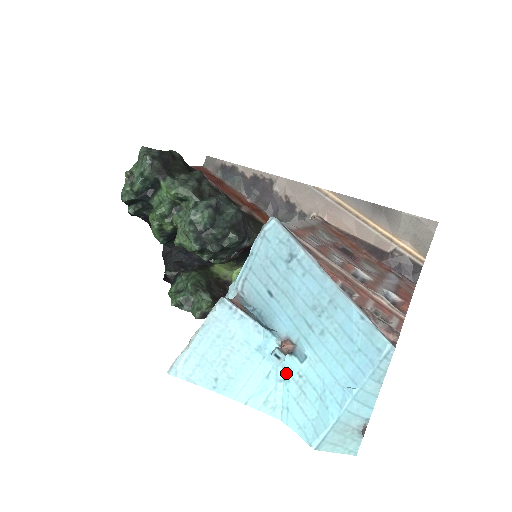
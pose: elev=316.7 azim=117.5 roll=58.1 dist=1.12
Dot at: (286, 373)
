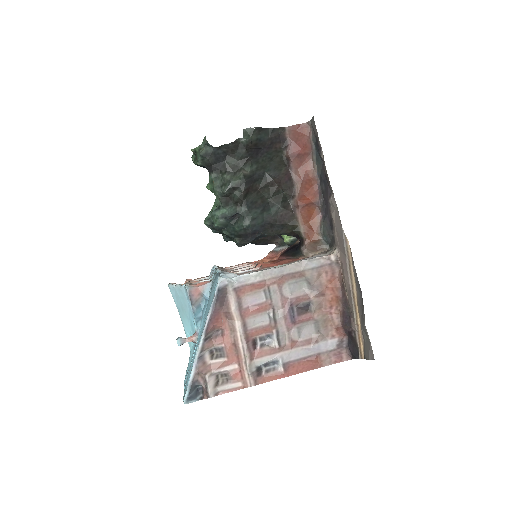
Dot at: (194, 343)
